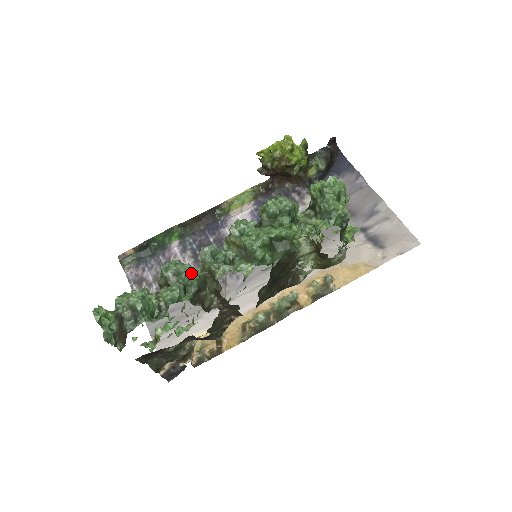
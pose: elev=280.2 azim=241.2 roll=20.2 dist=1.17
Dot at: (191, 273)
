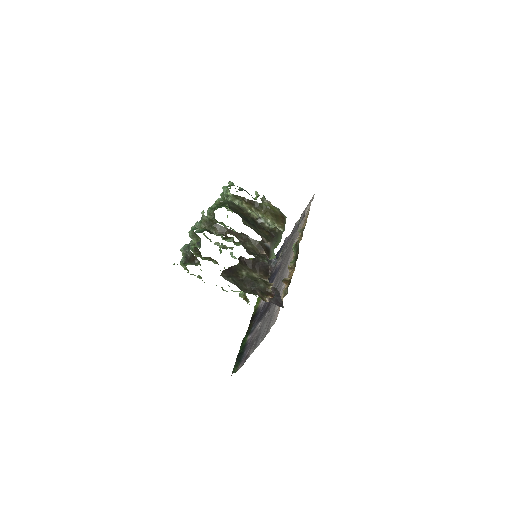
Dot at: (197, 231)
